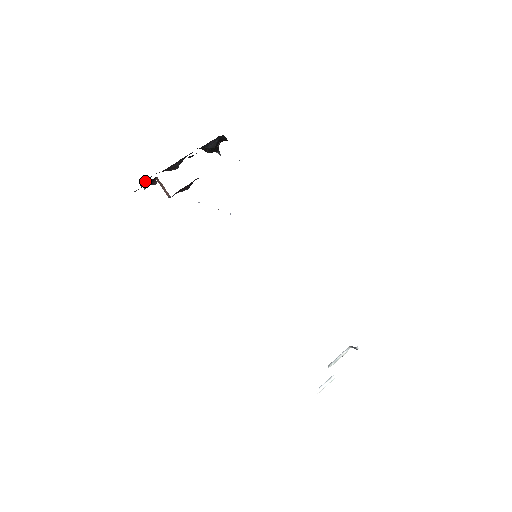
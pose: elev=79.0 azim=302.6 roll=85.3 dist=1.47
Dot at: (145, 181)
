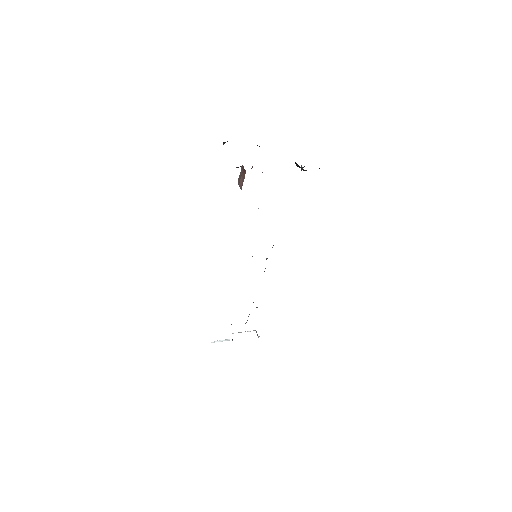
Dot at: occluded
